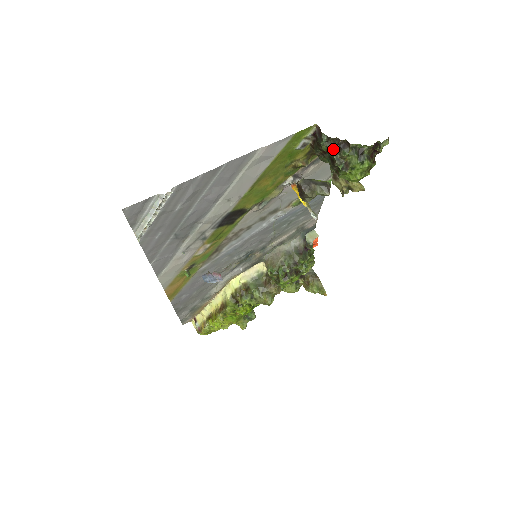
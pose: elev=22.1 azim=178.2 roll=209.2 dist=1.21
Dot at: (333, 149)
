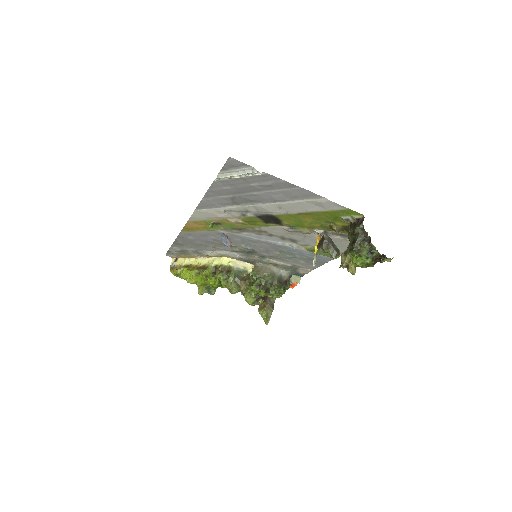
Dot at: (360, 236)
